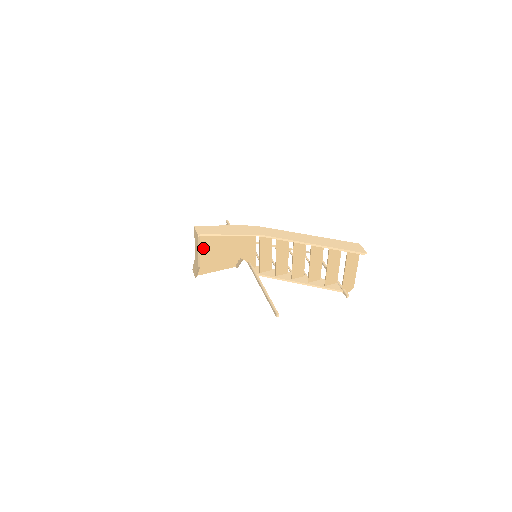
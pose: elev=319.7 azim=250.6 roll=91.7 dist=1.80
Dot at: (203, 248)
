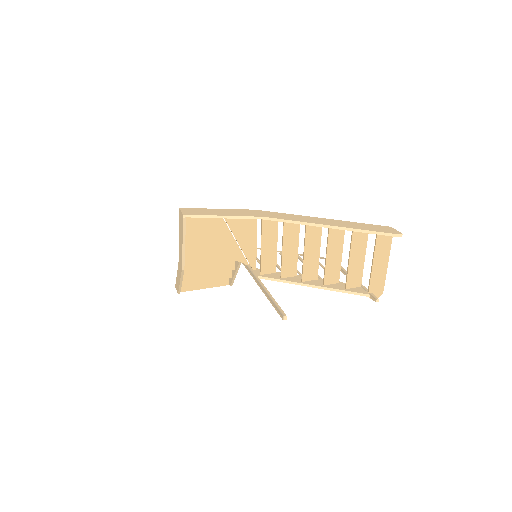
Dot at: (189, 240)
